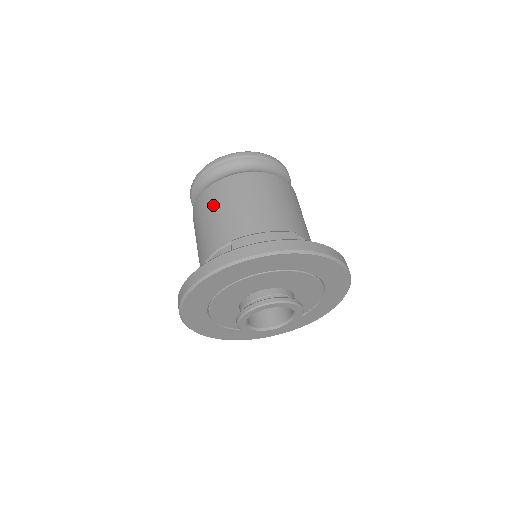
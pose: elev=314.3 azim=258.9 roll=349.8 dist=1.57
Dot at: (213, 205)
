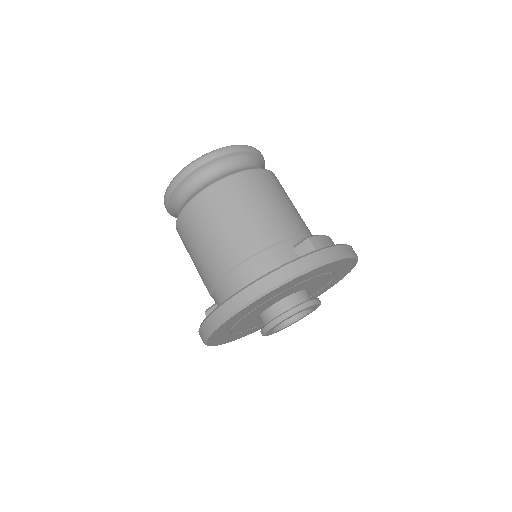
Dot at: (253, 194)
